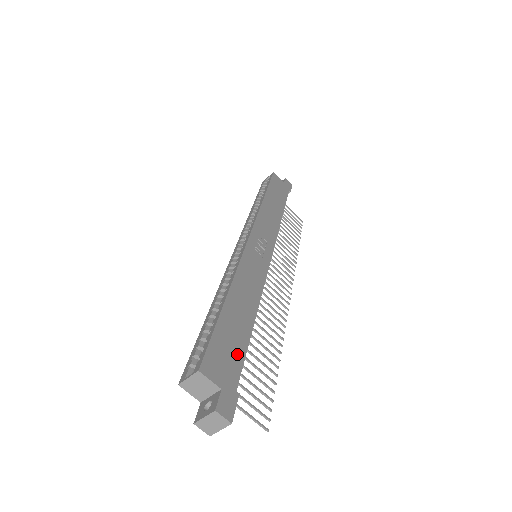
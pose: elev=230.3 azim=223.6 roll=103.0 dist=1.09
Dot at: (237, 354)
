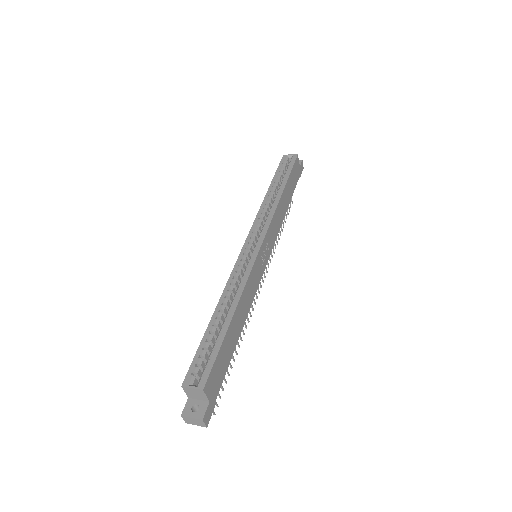
Dot at: (224, 369)
